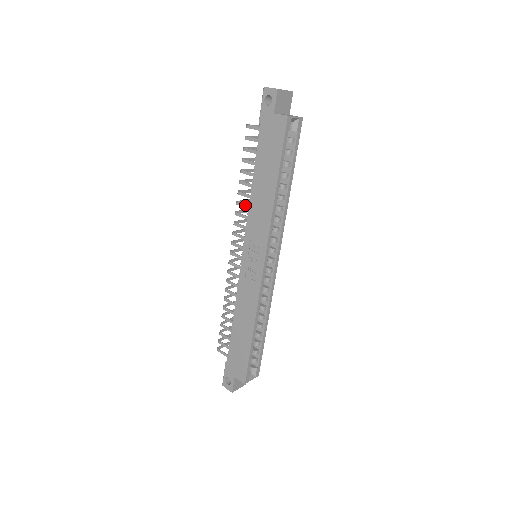
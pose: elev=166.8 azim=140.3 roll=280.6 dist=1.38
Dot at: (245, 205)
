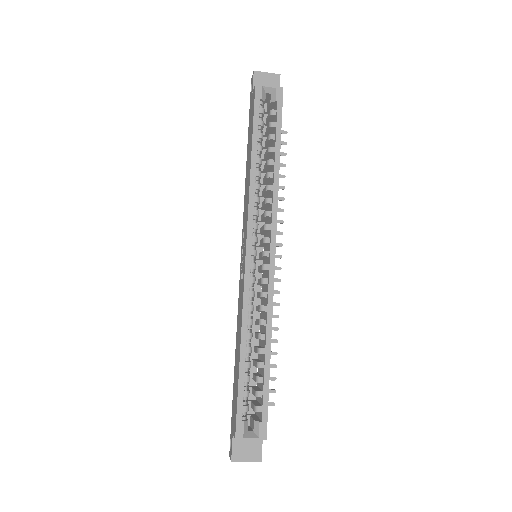
Dot at: occluded
